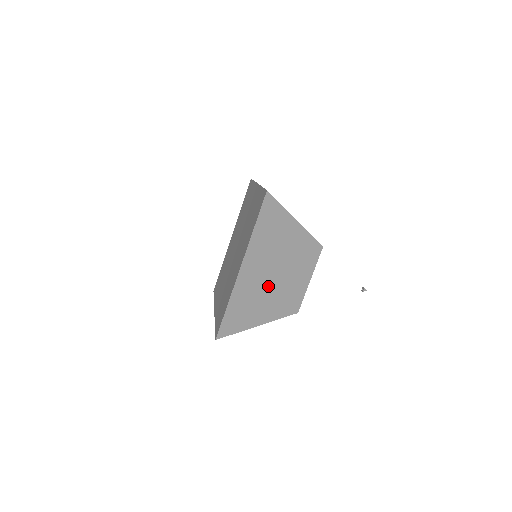
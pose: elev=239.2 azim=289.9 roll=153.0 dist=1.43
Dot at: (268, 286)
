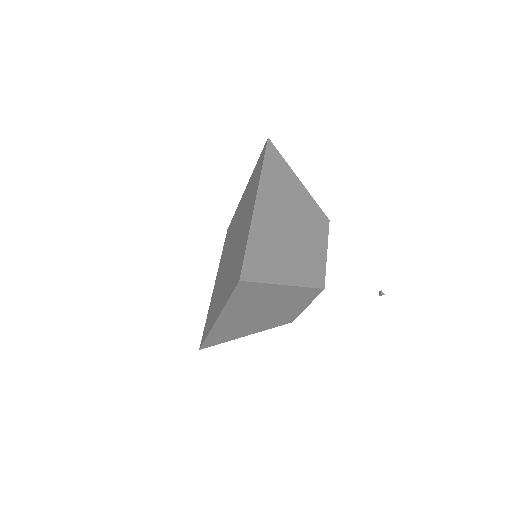
Dot at: (286, 238)
